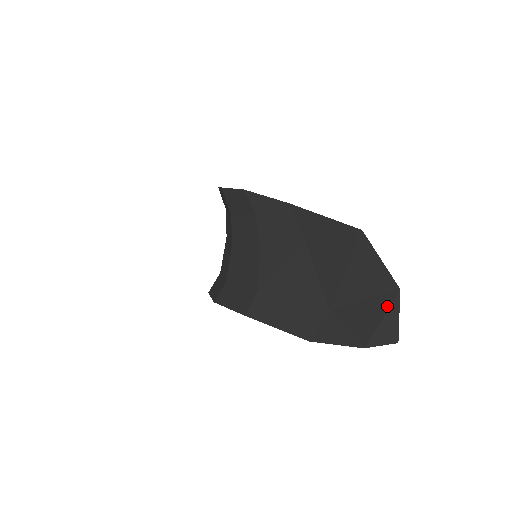
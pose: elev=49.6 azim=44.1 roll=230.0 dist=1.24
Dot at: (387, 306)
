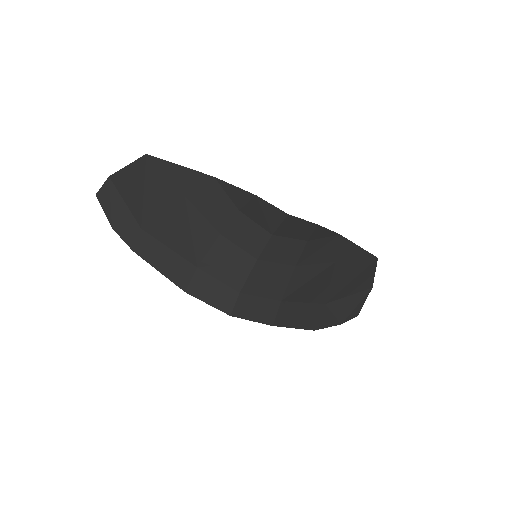
Dot at: (362, 298)
